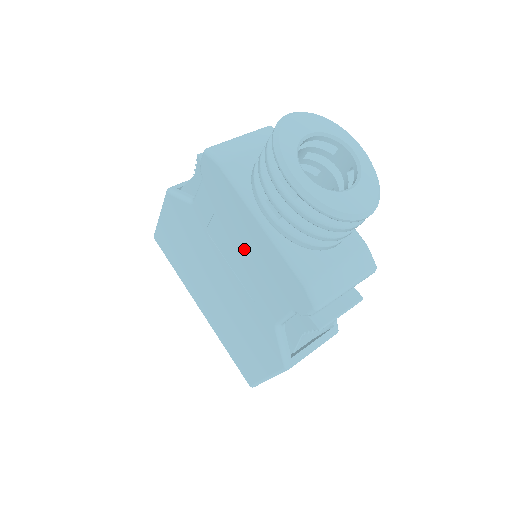
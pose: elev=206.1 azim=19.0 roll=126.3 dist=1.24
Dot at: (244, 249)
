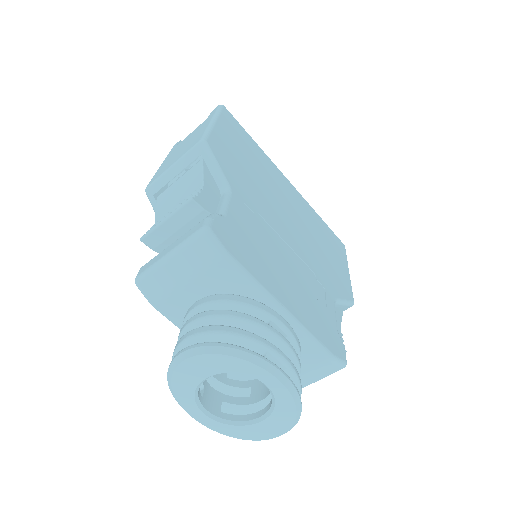
Dot at: occluded
